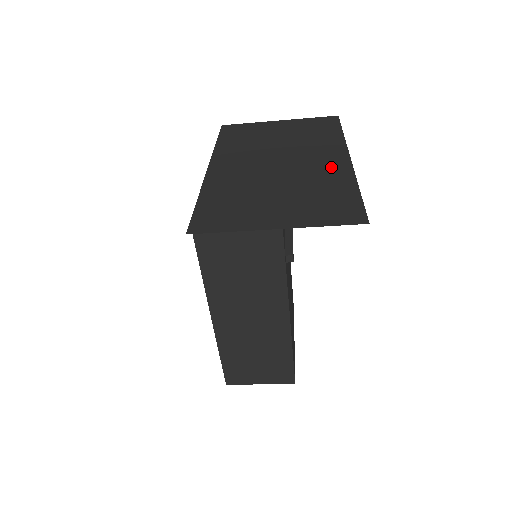
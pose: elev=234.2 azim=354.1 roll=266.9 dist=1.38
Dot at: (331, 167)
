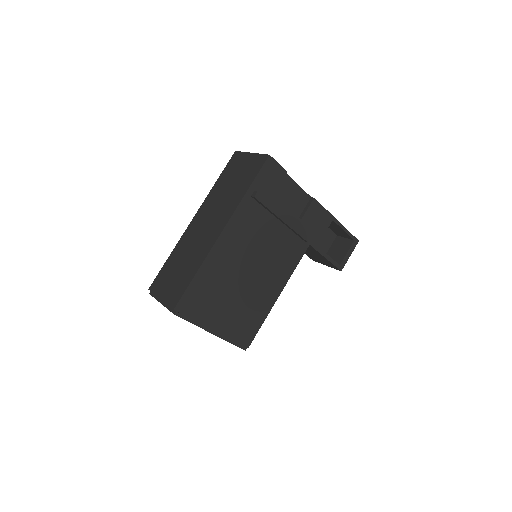
Dot at: occluded
